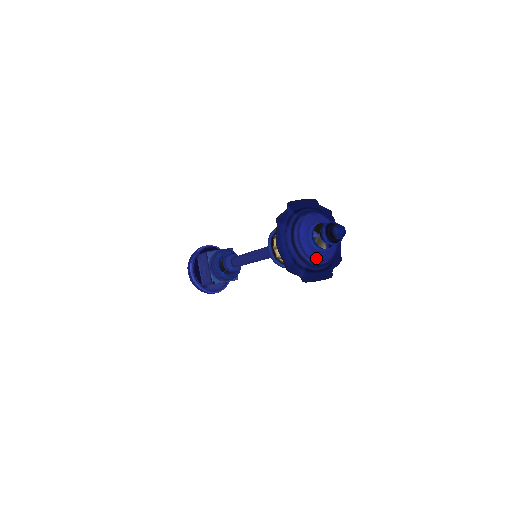
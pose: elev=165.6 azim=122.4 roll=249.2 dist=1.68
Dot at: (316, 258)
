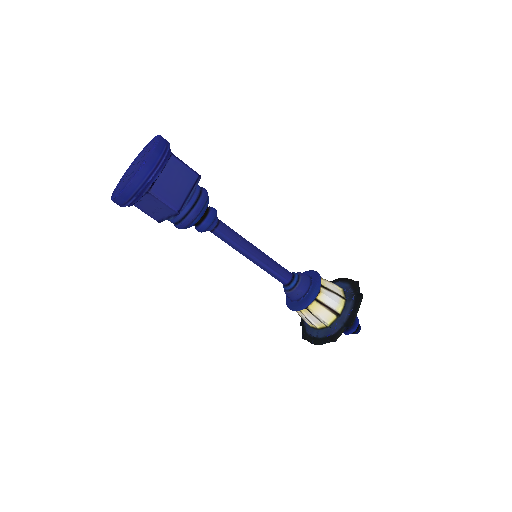
Dot at: occluded
